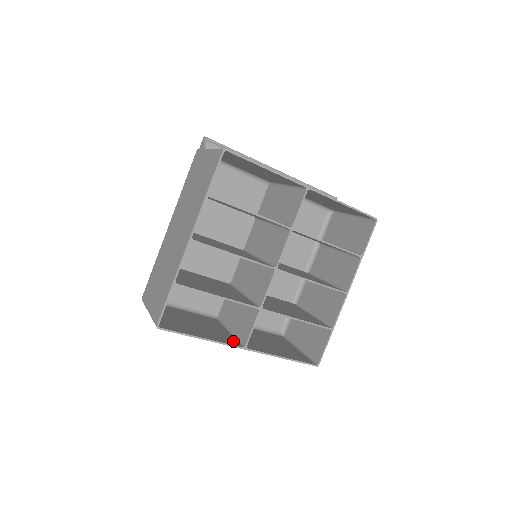
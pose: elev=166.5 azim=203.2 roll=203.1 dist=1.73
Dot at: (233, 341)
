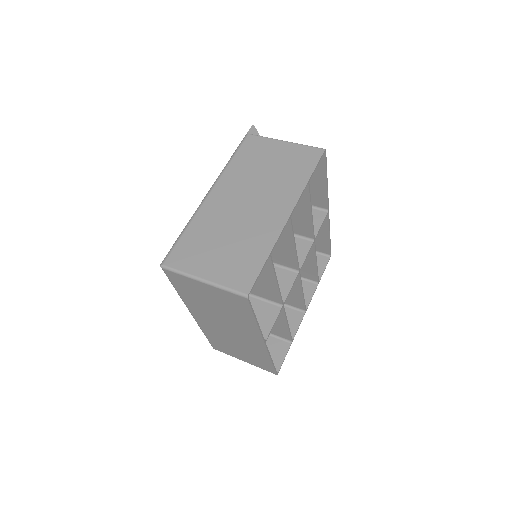
Dot at: (253, 334)
